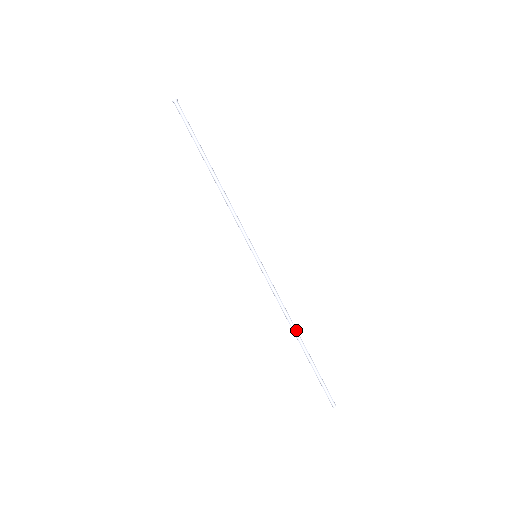
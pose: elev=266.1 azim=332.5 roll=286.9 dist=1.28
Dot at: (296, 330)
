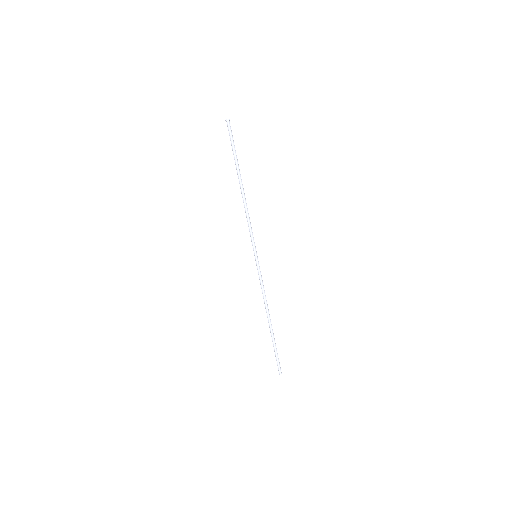
Dot at: (269, 316)
